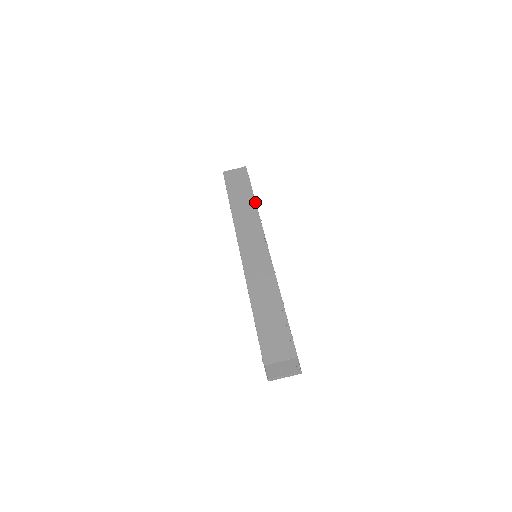
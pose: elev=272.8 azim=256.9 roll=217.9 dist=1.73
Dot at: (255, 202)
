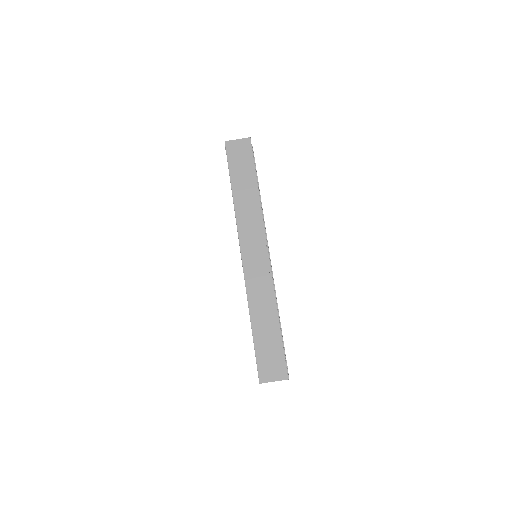
Dot at: occluded
